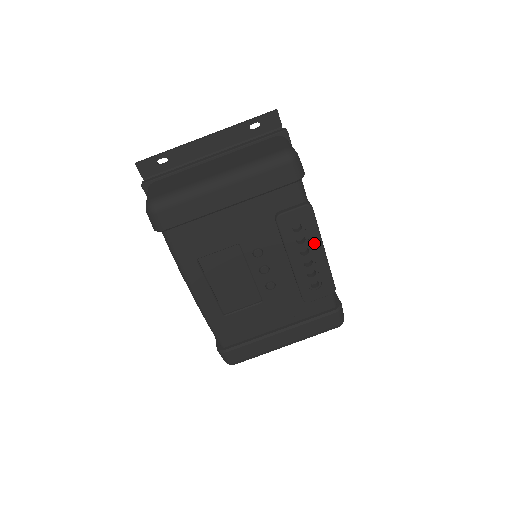
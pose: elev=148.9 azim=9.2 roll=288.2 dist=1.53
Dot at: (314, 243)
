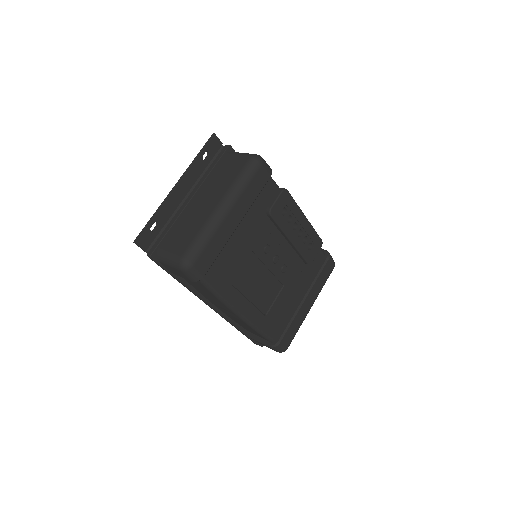
Dot at: (298, 216)
